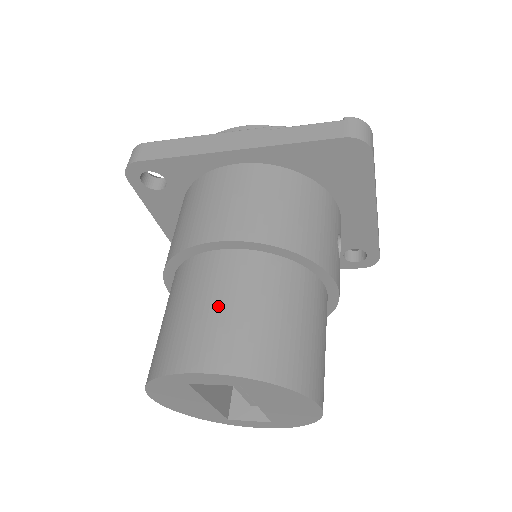
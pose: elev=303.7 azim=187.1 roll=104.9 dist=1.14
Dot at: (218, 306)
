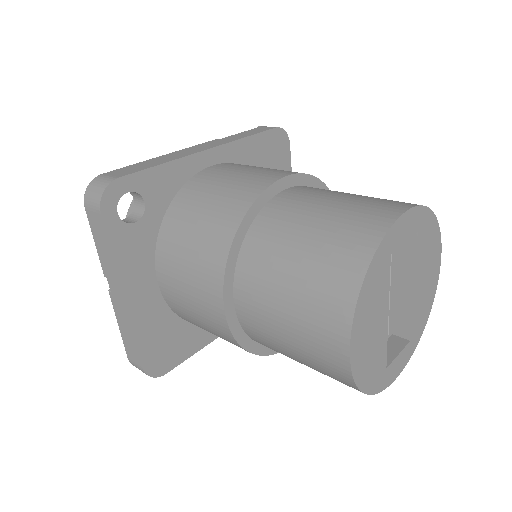
Dot at: (342, 198)
